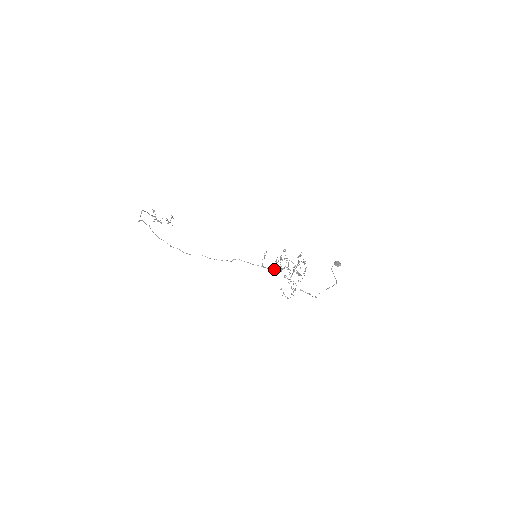
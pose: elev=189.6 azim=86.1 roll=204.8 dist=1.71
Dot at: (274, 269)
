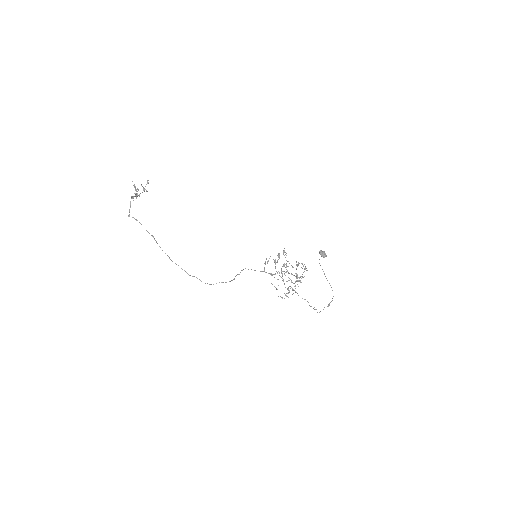
Dot at: (275, 273)
